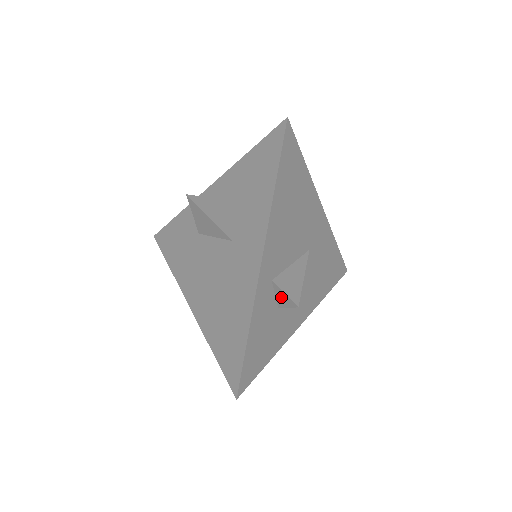
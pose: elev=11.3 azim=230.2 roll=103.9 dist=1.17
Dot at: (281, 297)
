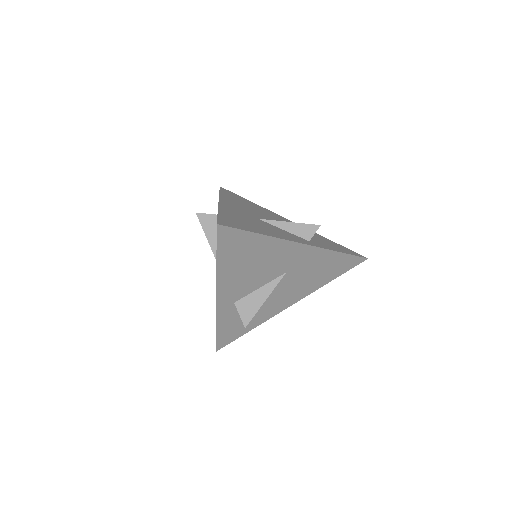
Dot at: occluded
